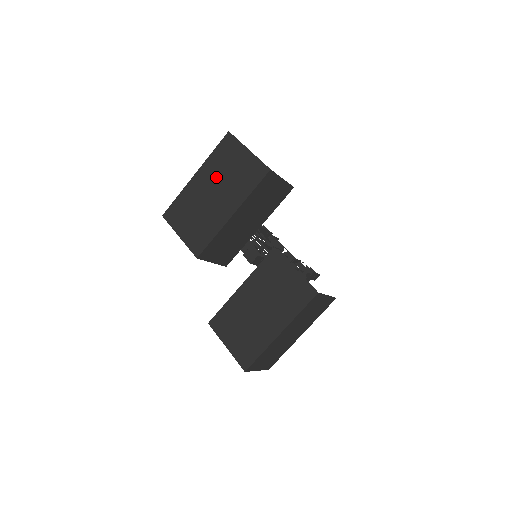
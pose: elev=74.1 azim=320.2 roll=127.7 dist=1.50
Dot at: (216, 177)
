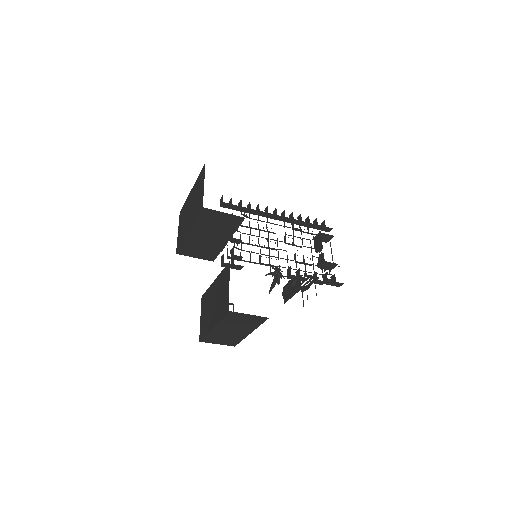
Dot at: (194, 197)
